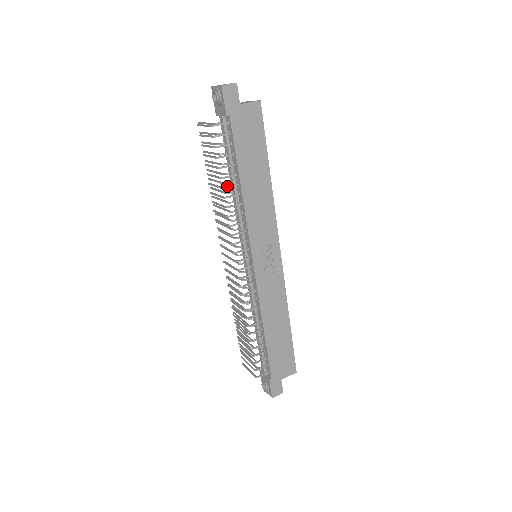
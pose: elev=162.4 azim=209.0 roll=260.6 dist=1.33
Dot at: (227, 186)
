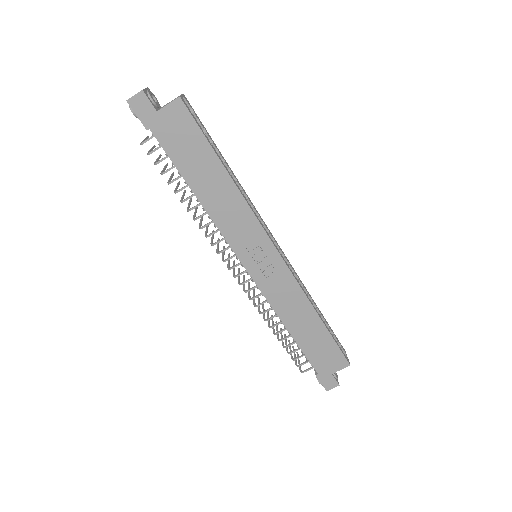
Dot at: (184, 199)
